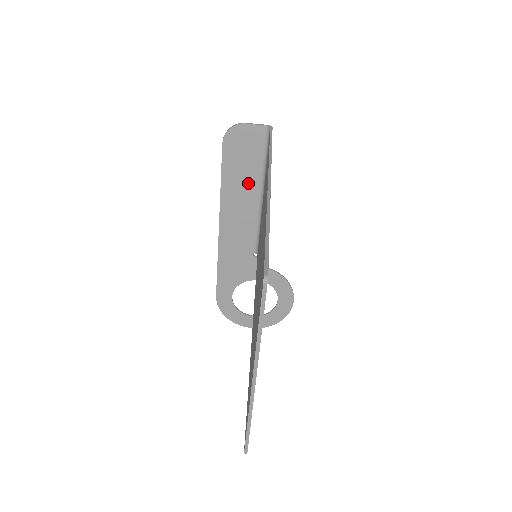
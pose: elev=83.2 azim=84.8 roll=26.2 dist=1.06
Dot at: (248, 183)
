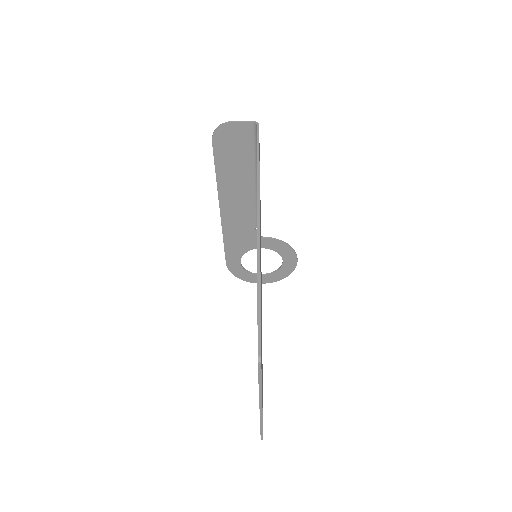
Dot at: (242, 172)
